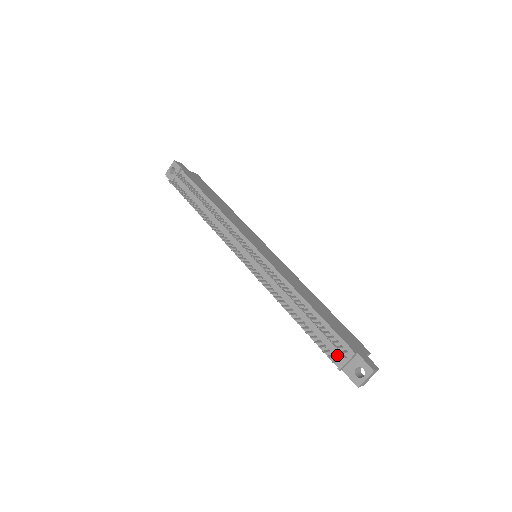
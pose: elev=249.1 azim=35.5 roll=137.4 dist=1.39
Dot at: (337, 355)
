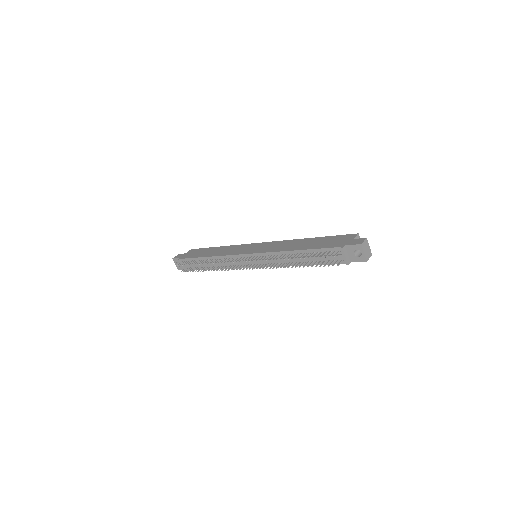
Dot at: (338, 258)
